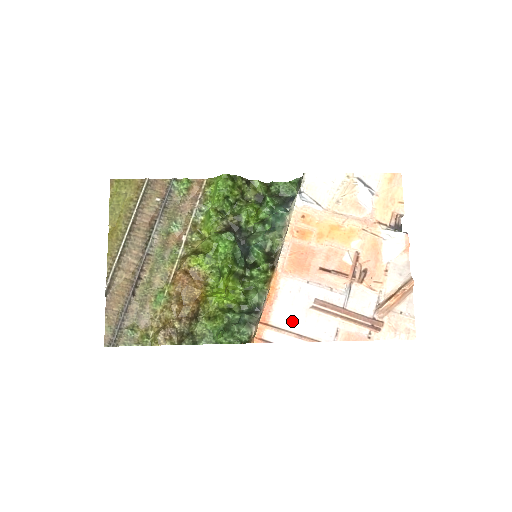
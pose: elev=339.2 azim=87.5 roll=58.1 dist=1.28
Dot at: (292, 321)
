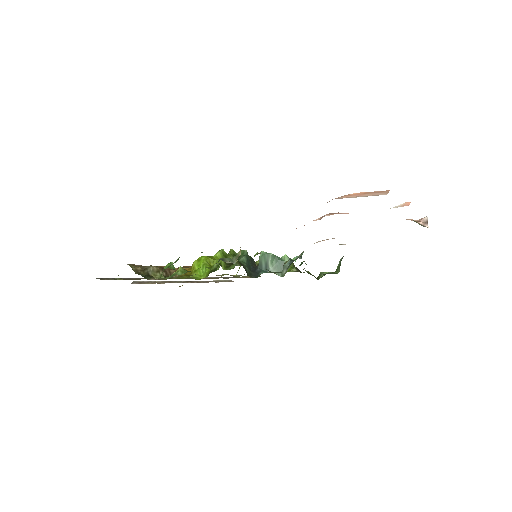
Dot at: occluded
